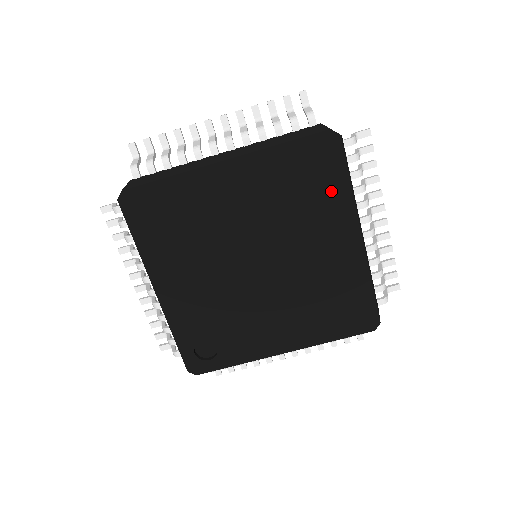
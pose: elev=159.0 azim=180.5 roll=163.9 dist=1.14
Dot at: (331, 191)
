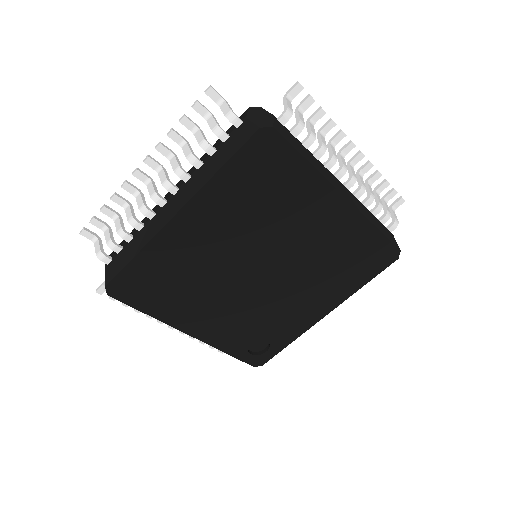
Dot at: (293, 179)
